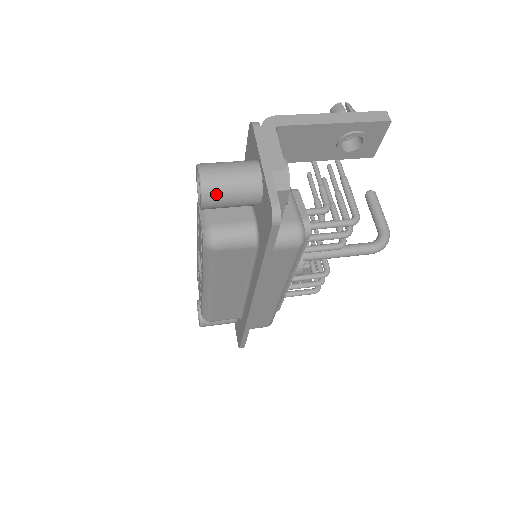
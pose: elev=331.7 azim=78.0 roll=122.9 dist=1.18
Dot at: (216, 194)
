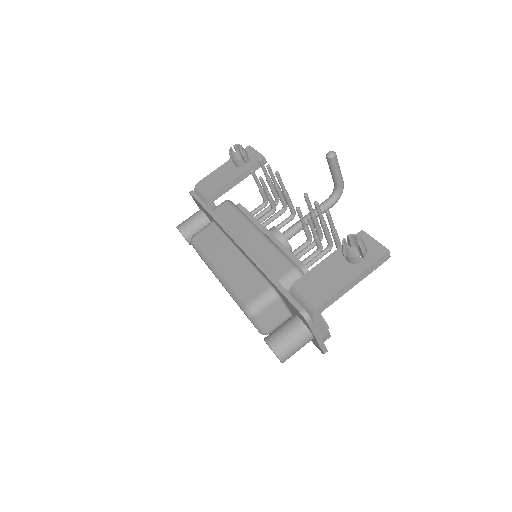
Dot at: occluded
